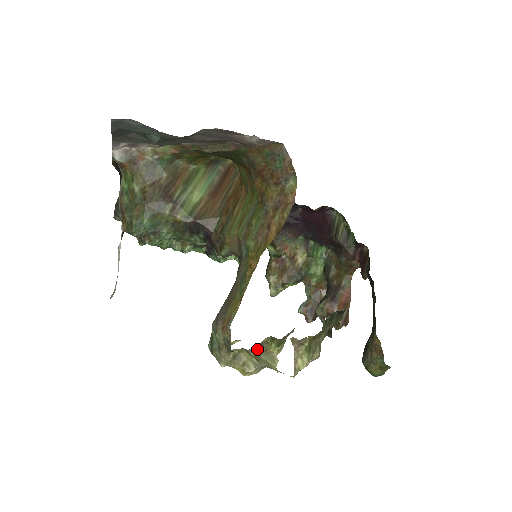
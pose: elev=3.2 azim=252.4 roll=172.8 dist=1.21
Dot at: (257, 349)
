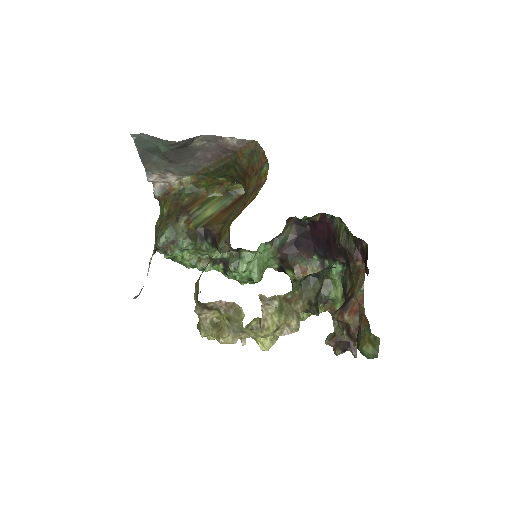
Dot at: (224, 303)
